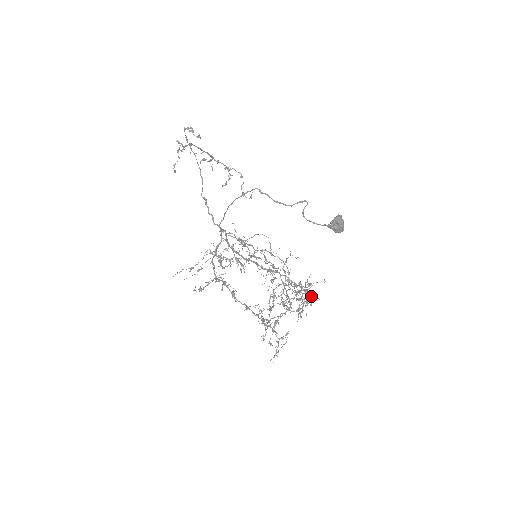
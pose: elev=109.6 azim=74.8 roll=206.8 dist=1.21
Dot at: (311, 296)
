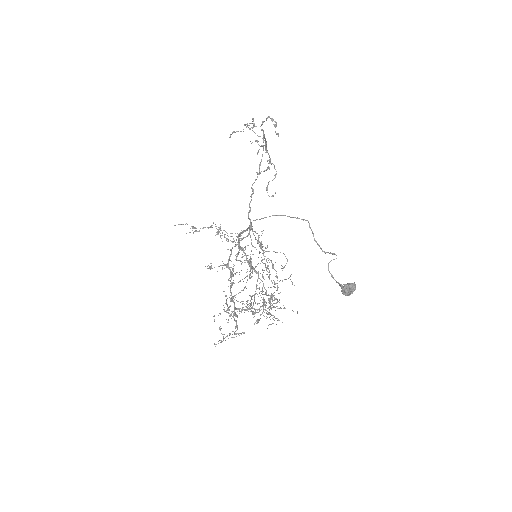
Dot at: occluded
